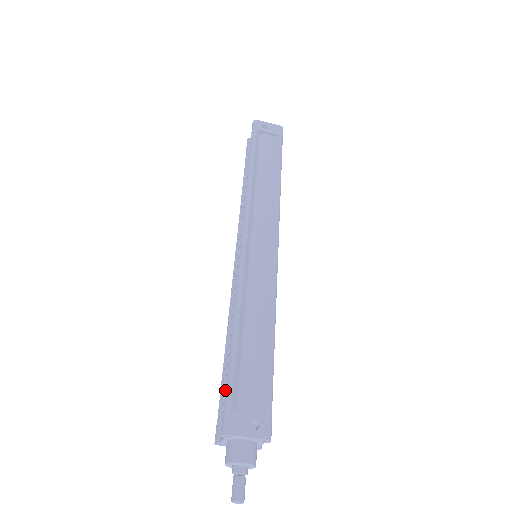
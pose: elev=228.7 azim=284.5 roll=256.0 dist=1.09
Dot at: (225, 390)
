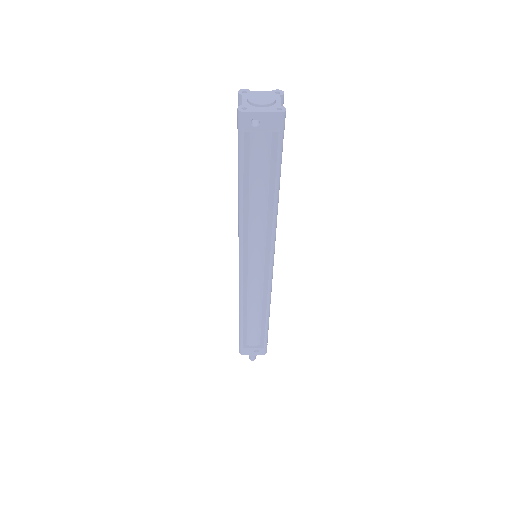
Dot at: occluded
